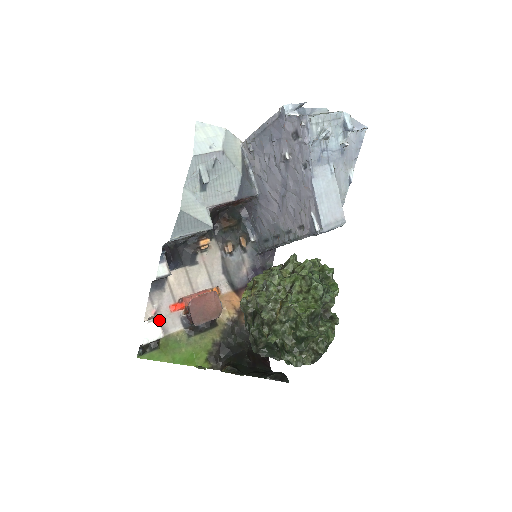
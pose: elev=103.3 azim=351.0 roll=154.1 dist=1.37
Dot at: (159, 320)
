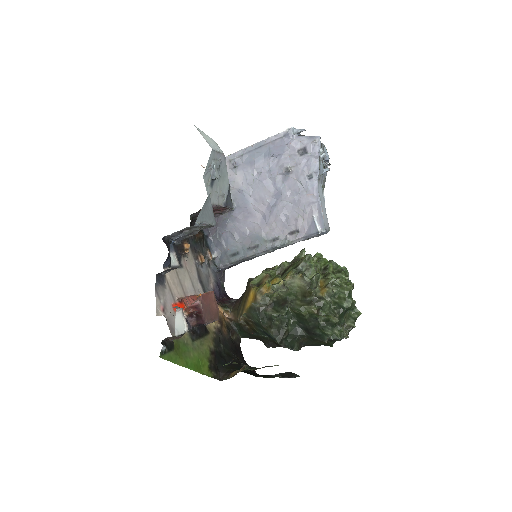
Dot at: (182, 312)
